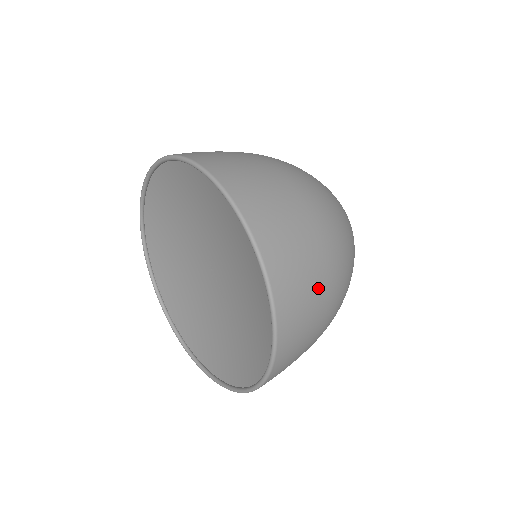
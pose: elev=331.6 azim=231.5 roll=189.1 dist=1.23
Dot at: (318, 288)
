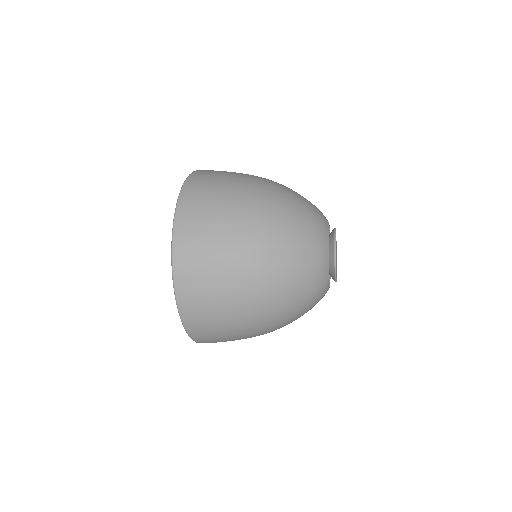
Dot at: (226, 186)
